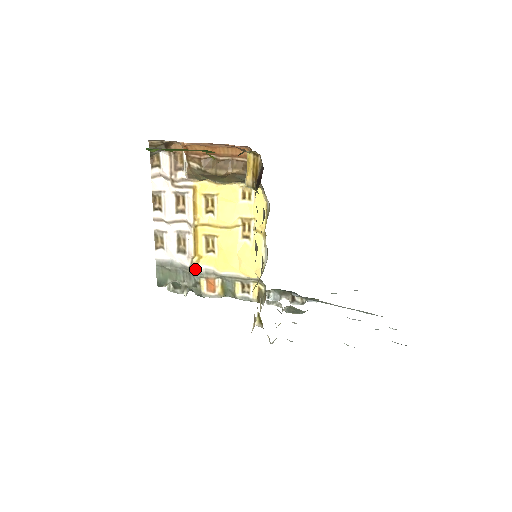
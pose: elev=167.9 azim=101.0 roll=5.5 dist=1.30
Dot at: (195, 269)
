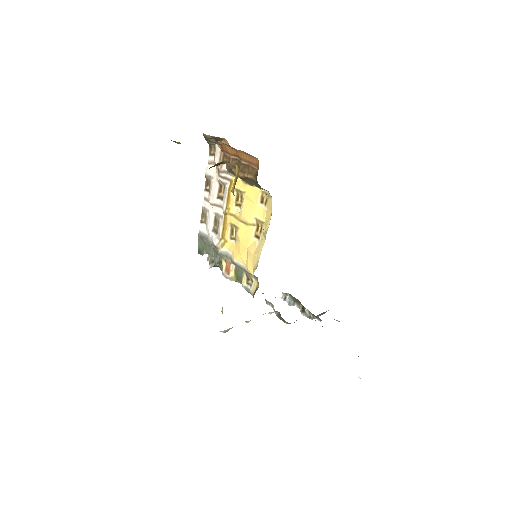
Dot at: (220, 249)
